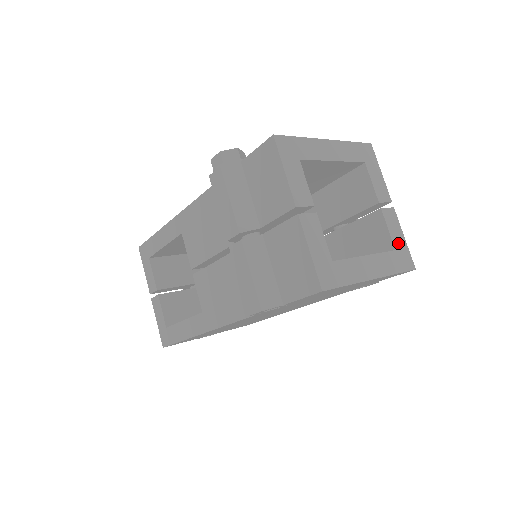
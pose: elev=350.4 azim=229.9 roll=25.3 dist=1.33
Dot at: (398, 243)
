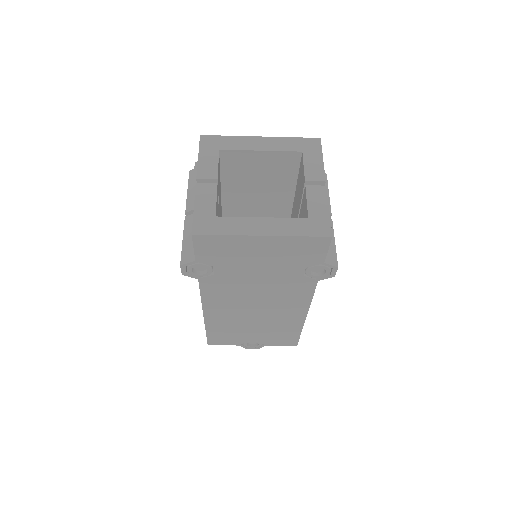
Dot at: (316, 213)
